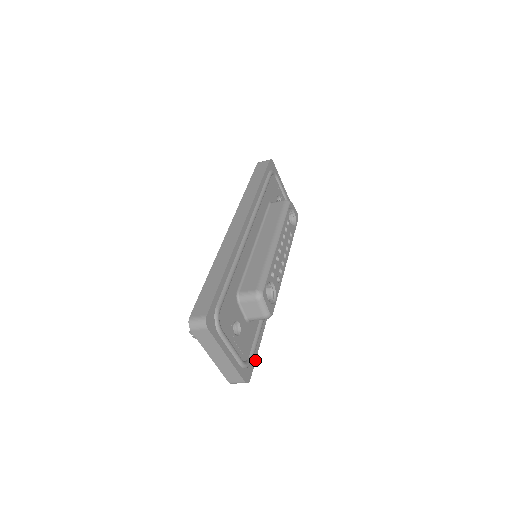
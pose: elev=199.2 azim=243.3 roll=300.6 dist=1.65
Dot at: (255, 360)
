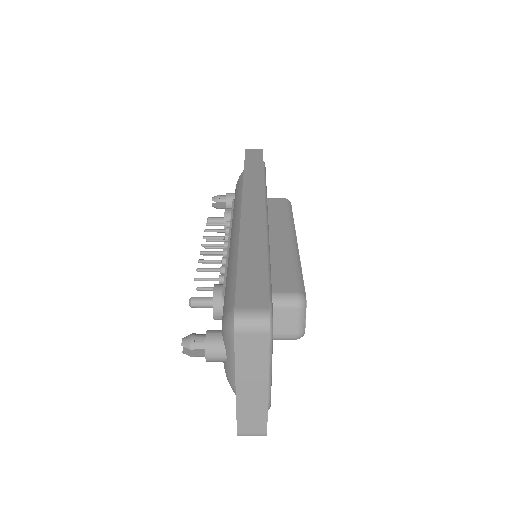
Dot at: occluded
